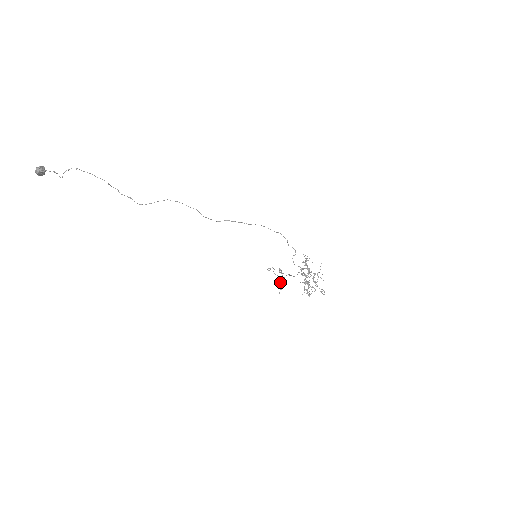
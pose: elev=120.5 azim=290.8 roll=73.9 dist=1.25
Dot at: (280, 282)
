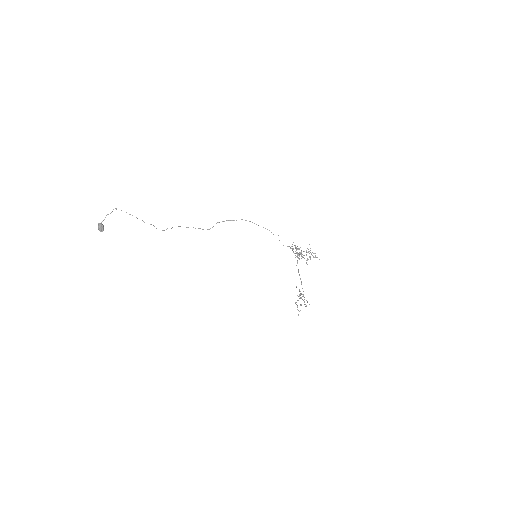
Dot at: (304, 302)
